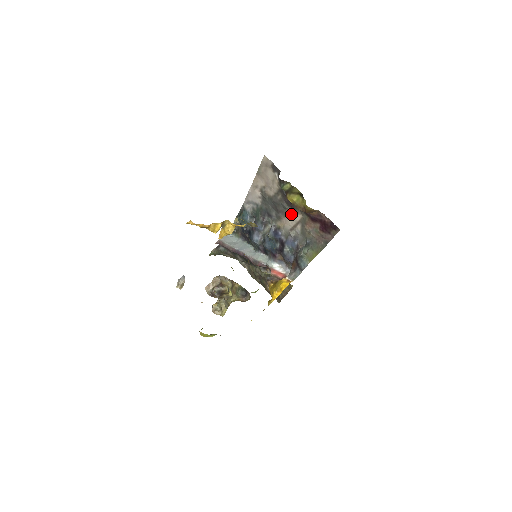
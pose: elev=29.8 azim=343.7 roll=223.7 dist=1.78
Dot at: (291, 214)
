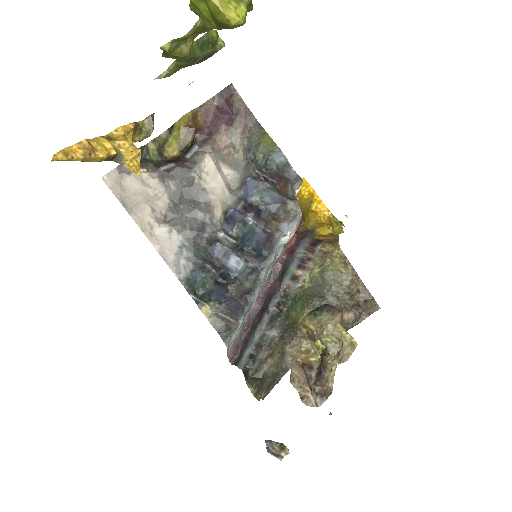
Dot at: (203, 176)
